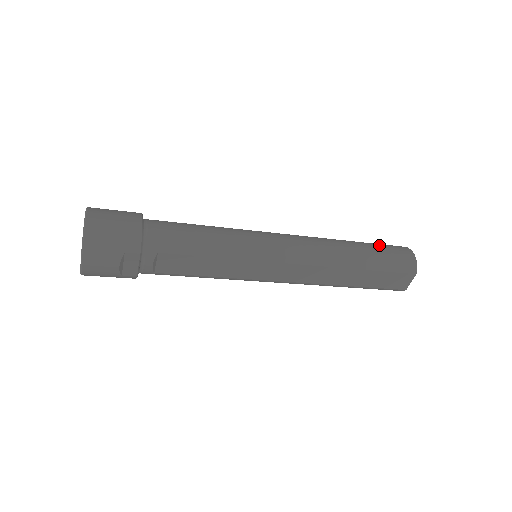
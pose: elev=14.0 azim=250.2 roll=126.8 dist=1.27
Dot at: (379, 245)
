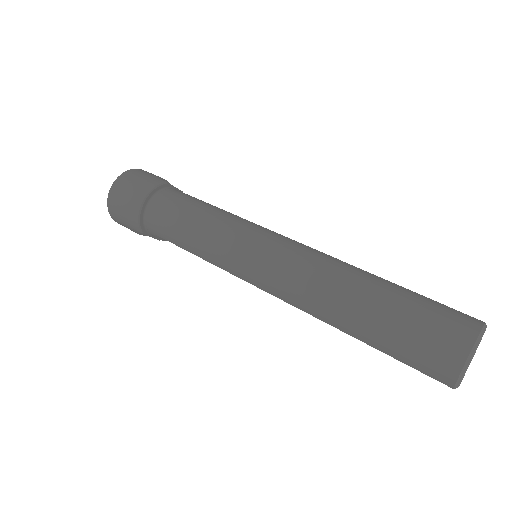
Dot at: (409, 317)
